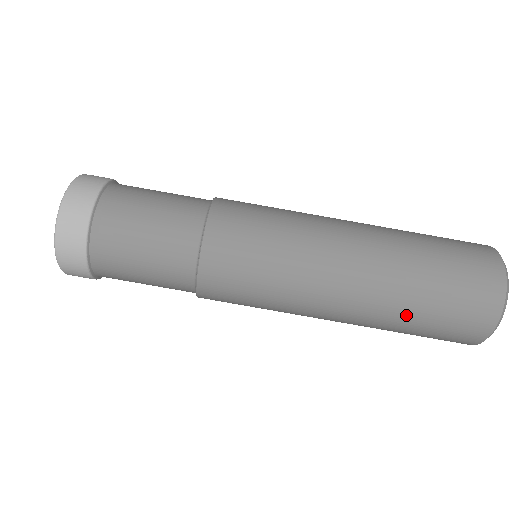
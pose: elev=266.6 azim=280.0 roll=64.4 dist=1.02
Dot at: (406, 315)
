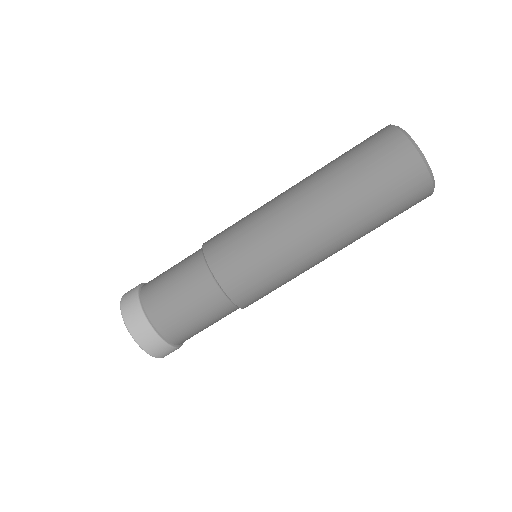
Dot at: (365, 209)
